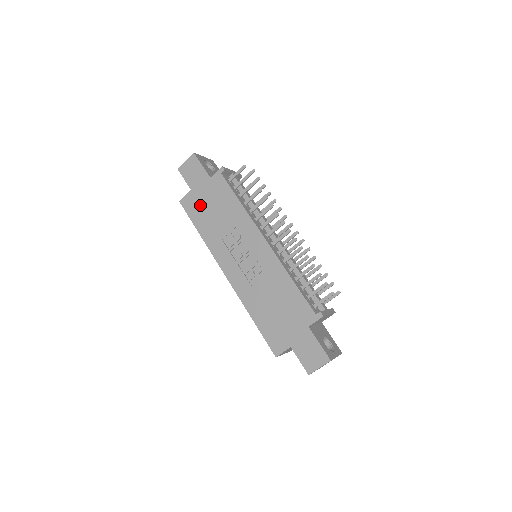
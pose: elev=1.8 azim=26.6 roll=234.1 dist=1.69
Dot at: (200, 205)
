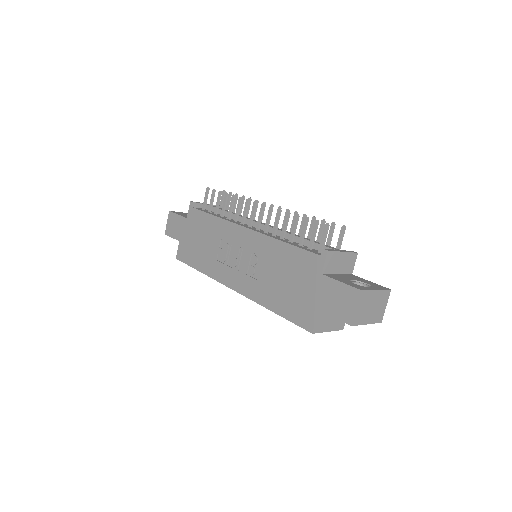
Dot at: (190, 247)
